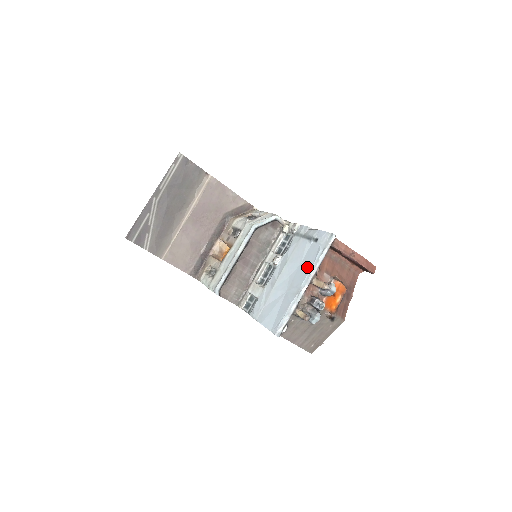
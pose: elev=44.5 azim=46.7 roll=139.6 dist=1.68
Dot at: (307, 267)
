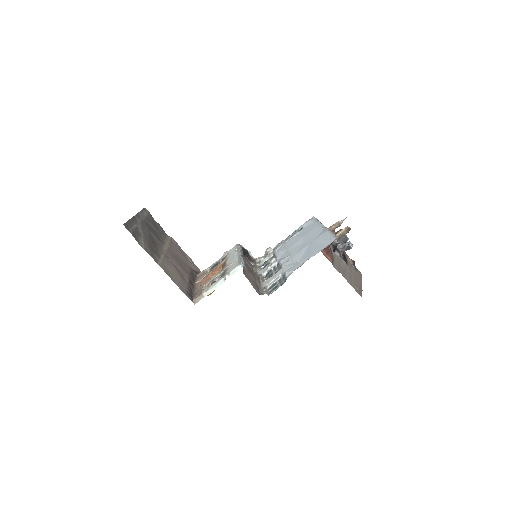
Dot at: (313, 228)
